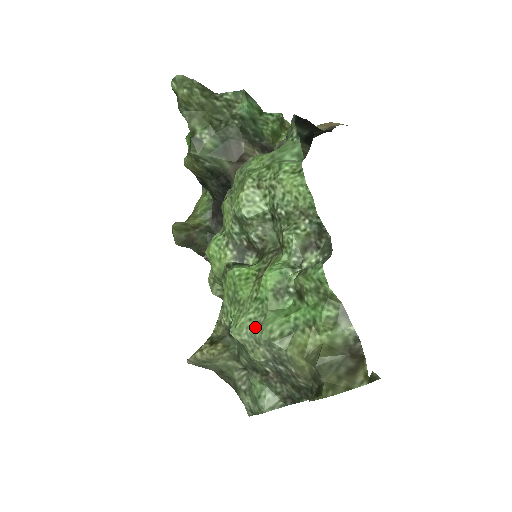
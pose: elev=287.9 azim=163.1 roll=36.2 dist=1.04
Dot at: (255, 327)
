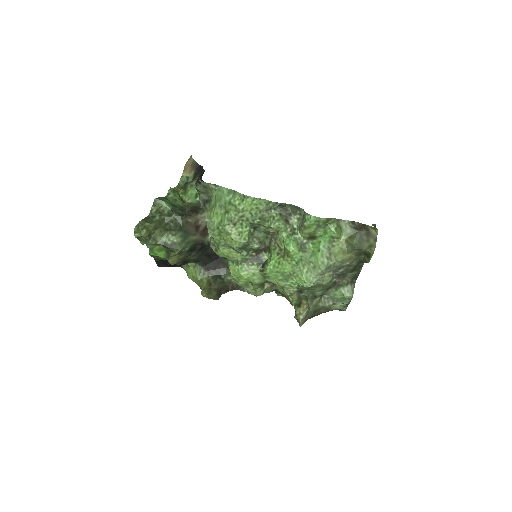
Dot at: (313, 271)
